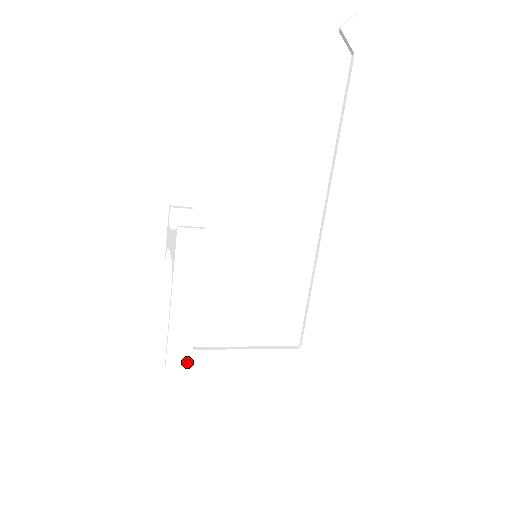
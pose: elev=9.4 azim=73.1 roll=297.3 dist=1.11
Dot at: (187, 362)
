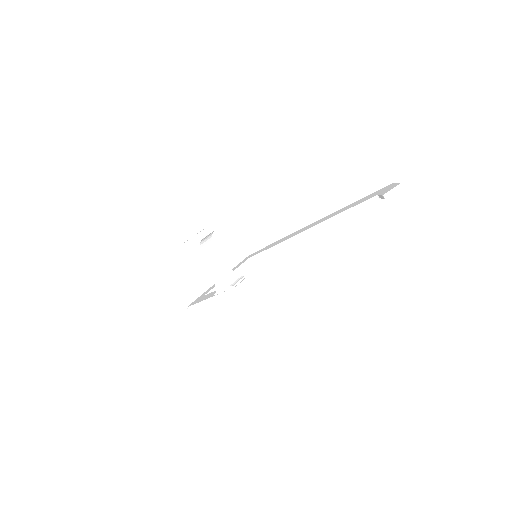
Dot at: occluded
